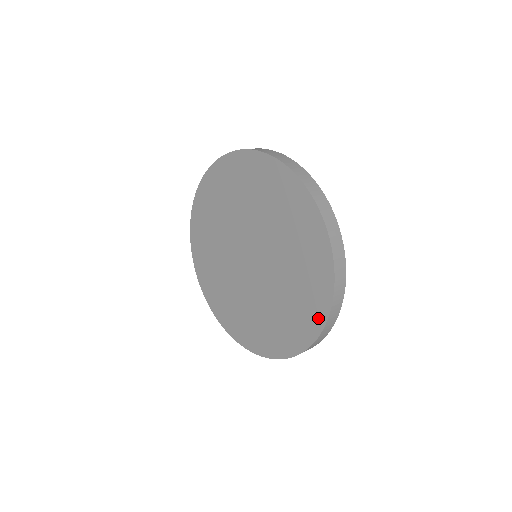
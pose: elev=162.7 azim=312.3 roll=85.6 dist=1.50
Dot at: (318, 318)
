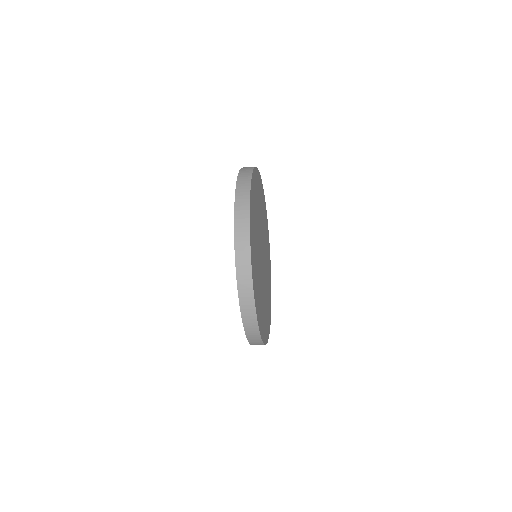
Dot at: occluded
